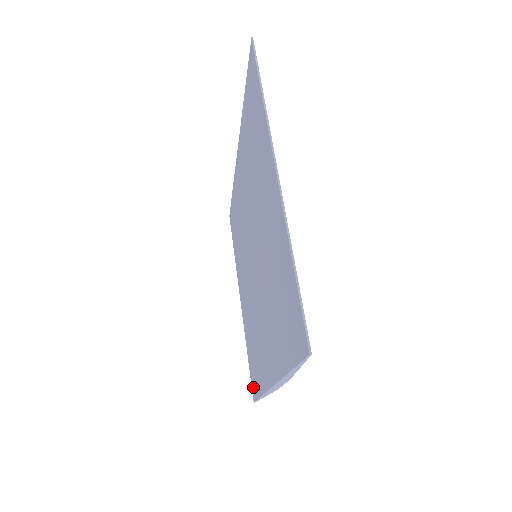
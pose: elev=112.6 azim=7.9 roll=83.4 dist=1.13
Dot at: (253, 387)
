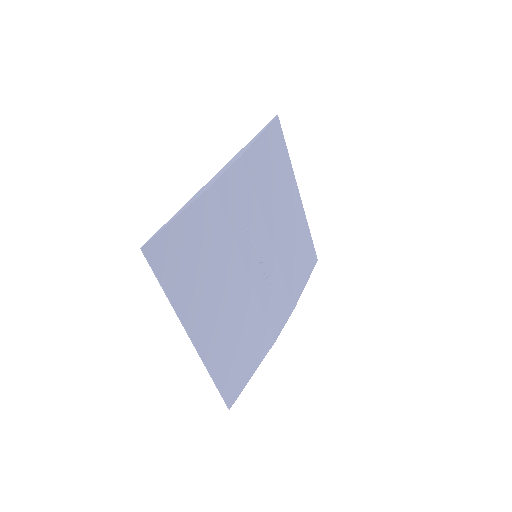
Dot at: (311, 259)
